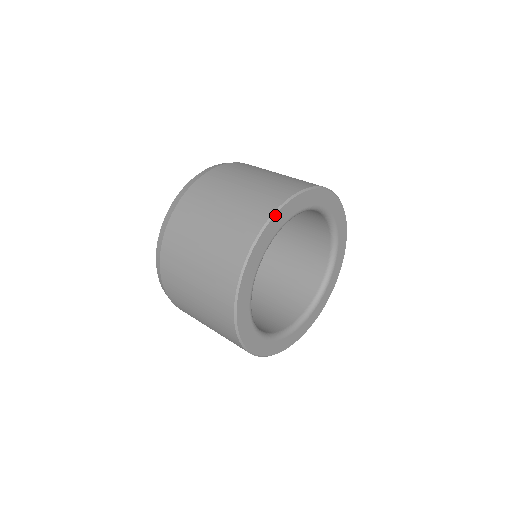
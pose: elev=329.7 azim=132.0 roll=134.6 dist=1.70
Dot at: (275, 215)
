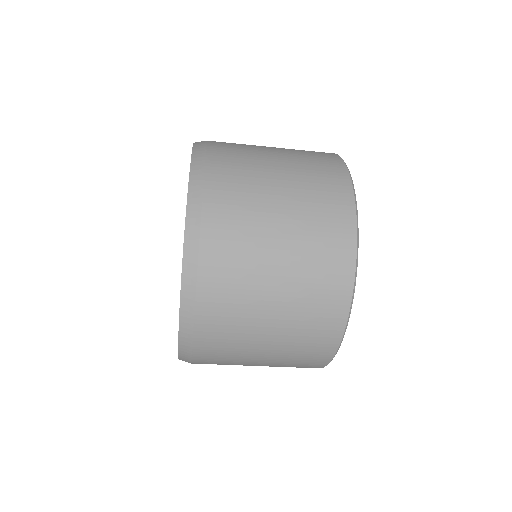
Dot at: occluded
